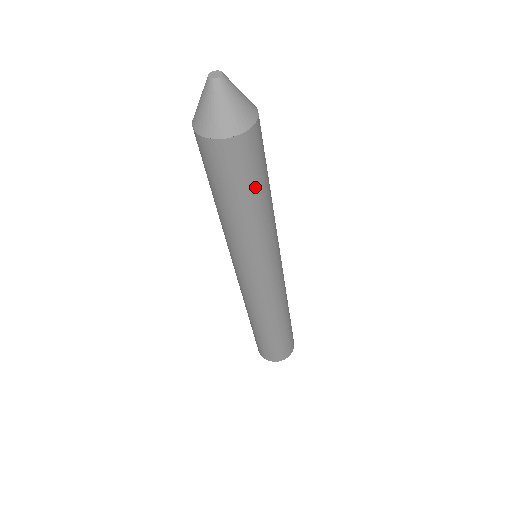
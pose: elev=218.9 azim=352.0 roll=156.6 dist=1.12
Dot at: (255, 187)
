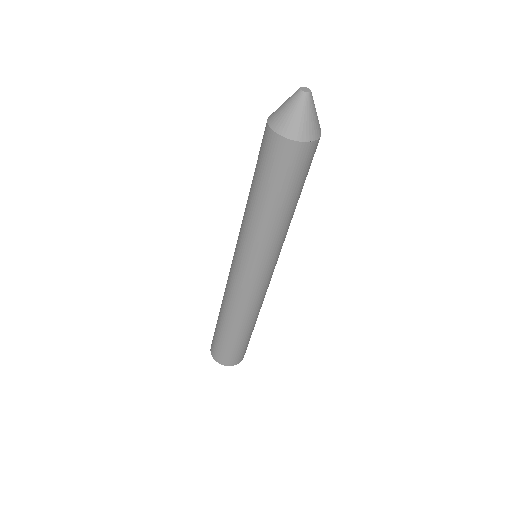
Dot at: (295, 190)
